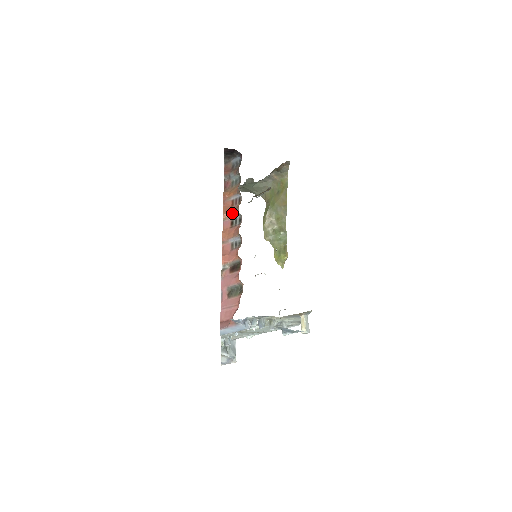
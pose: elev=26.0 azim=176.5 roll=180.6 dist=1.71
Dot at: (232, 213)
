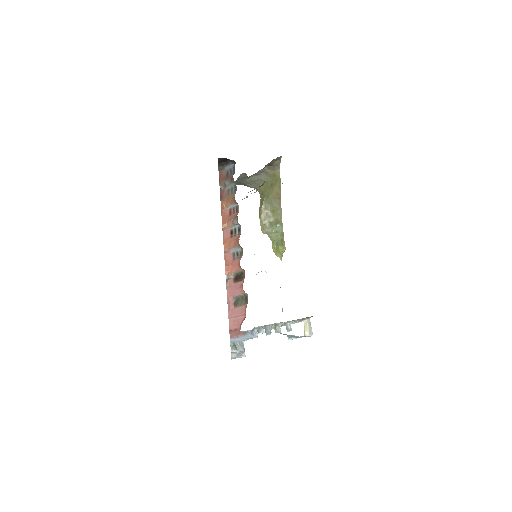
Dot at: (231, 223)
